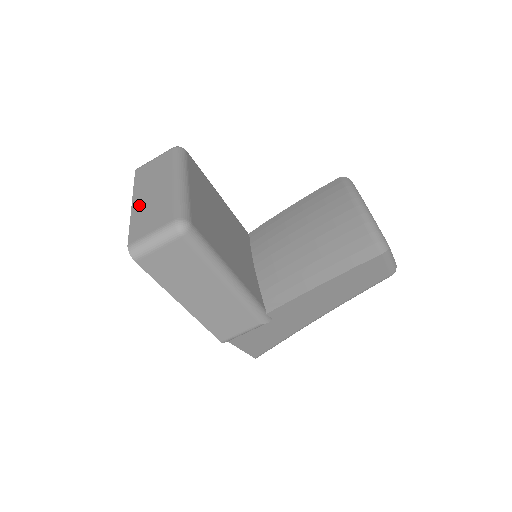
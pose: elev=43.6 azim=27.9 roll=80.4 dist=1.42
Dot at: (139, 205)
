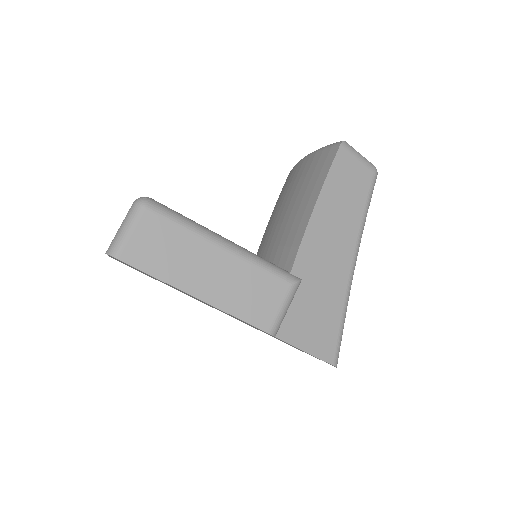
Dot at: occluded
